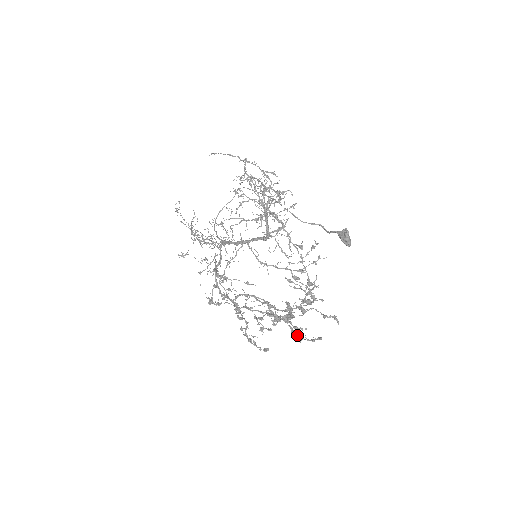
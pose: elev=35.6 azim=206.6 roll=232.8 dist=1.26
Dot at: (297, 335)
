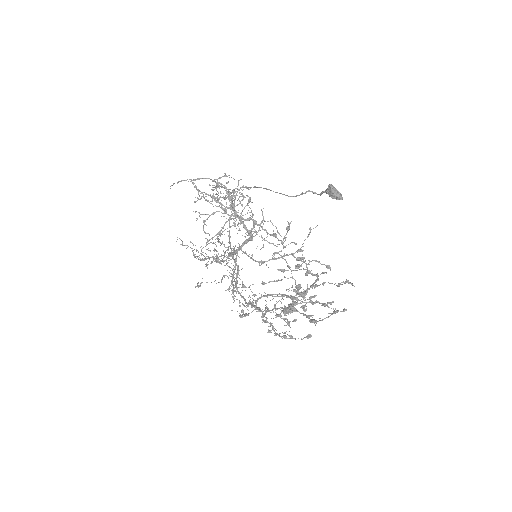
Dot at: (310, 320)
